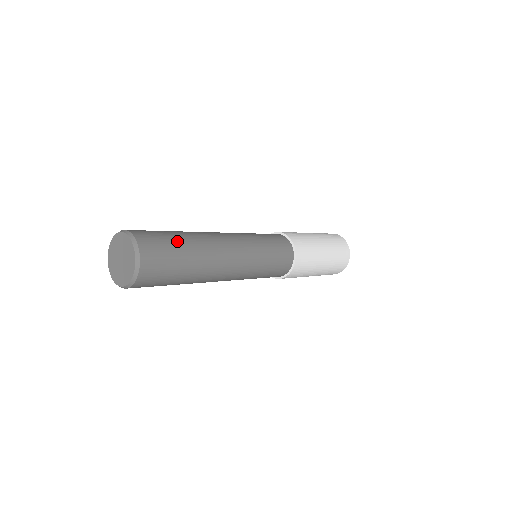
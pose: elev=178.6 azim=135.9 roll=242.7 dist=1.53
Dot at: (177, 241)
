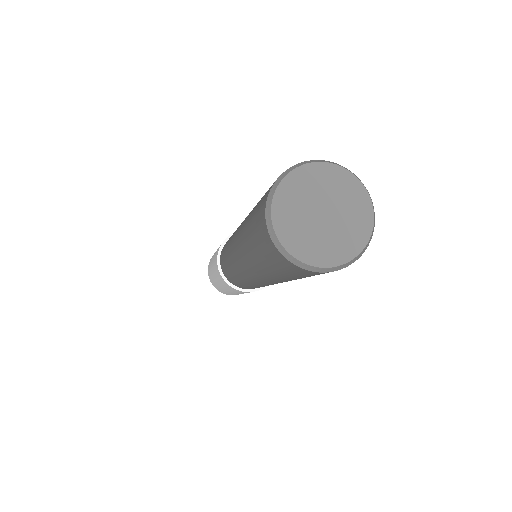
Dot at: occluded
